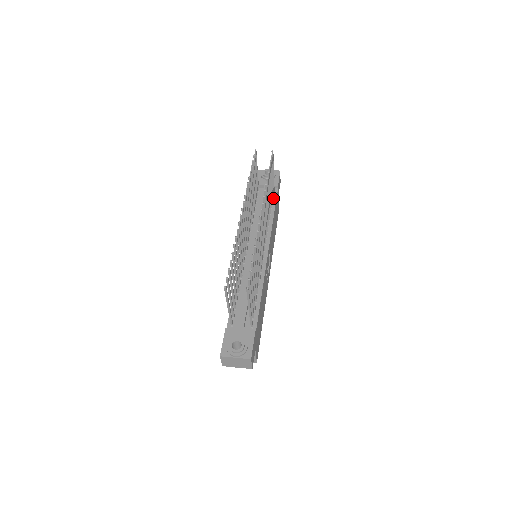
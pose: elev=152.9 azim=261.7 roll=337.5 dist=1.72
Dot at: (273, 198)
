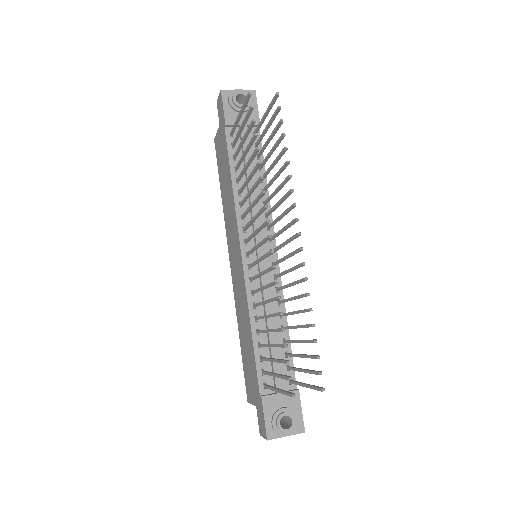
Dot at: occluded
